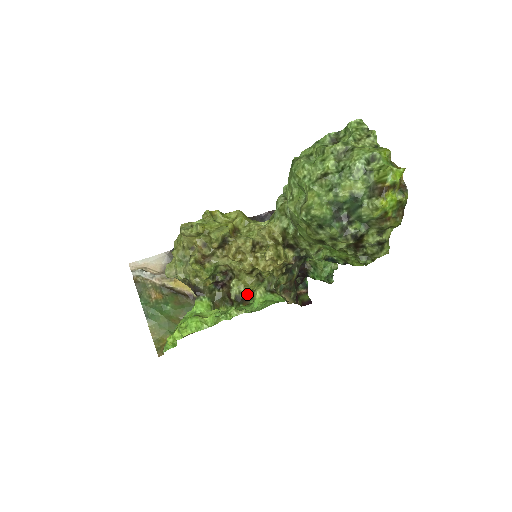
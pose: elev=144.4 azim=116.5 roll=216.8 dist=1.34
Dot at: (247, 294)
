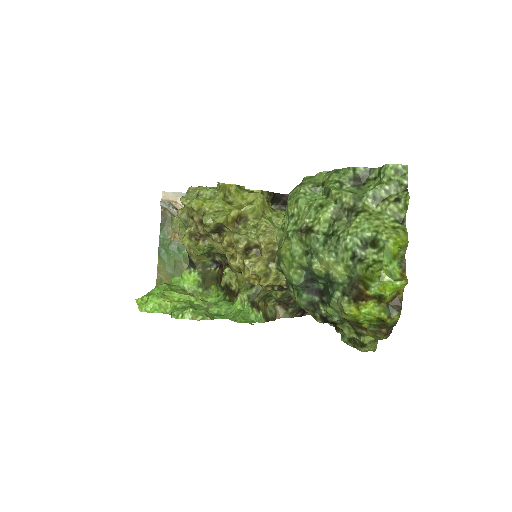
Dot at: (237, 289)
